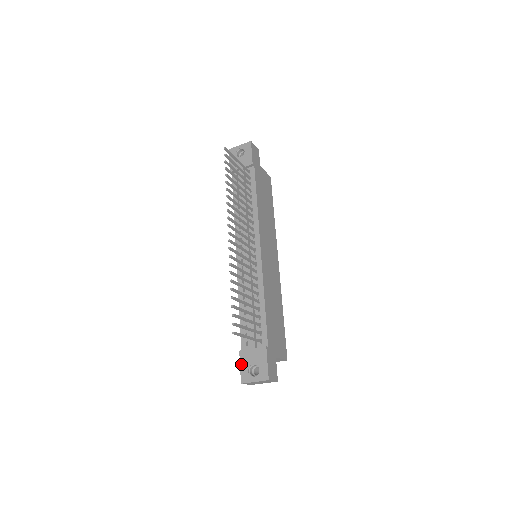
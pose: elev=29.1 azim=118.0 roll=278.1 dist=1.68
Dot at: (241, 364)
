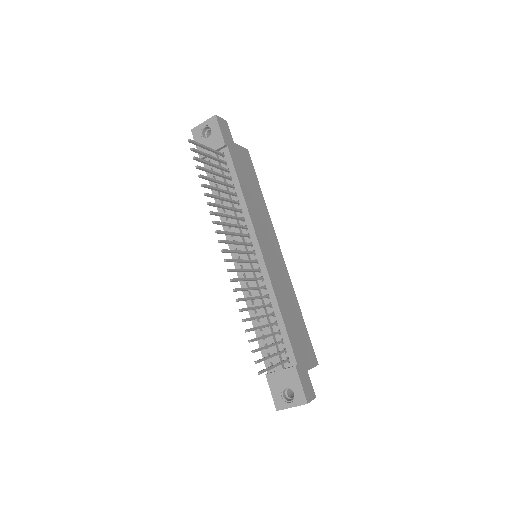
Dot at: (271, 389)
